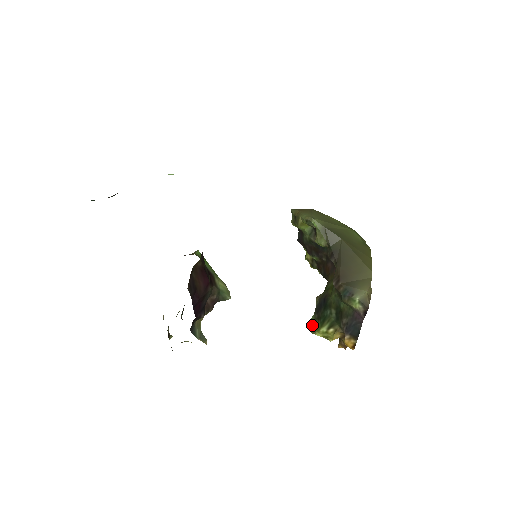
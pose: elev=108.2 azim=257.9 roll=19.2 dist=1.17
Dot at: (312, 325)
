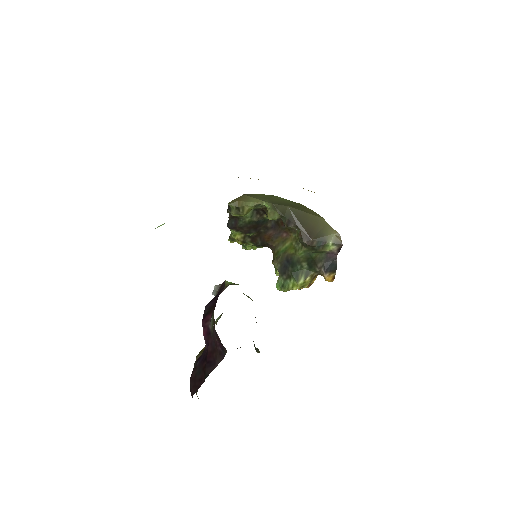
Dot at: (283, 286)
